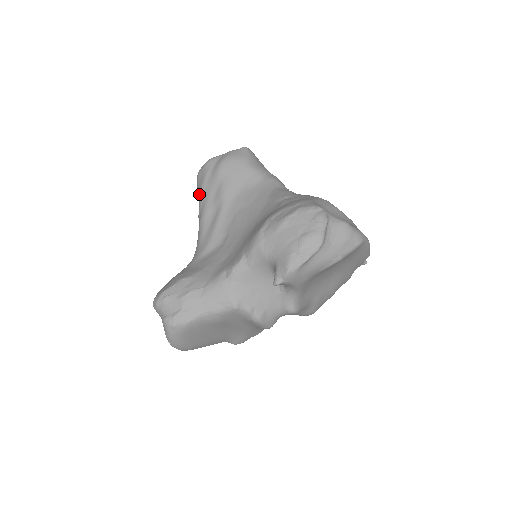
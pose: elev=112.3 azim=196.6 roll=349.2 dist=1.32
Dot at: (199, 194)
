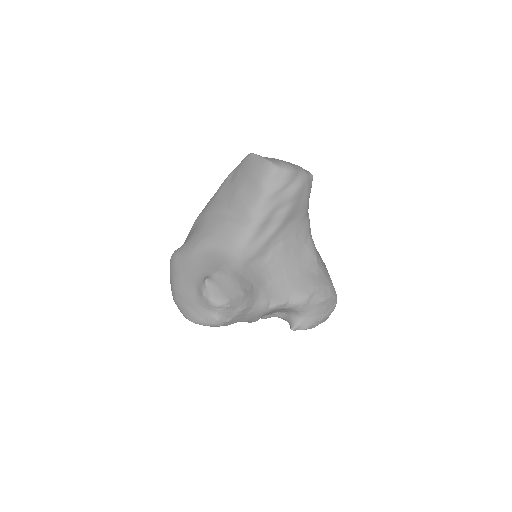
Dot at: (267, 195)
